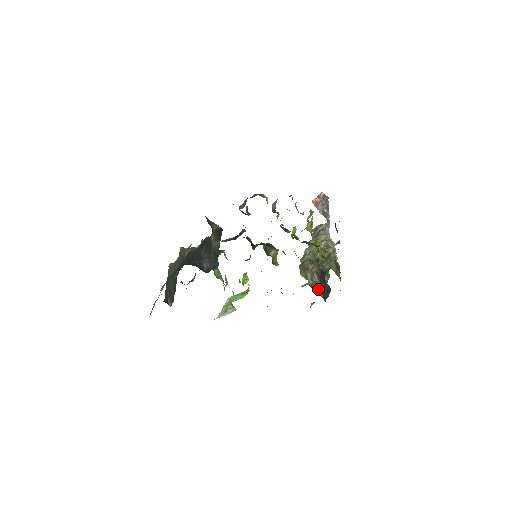
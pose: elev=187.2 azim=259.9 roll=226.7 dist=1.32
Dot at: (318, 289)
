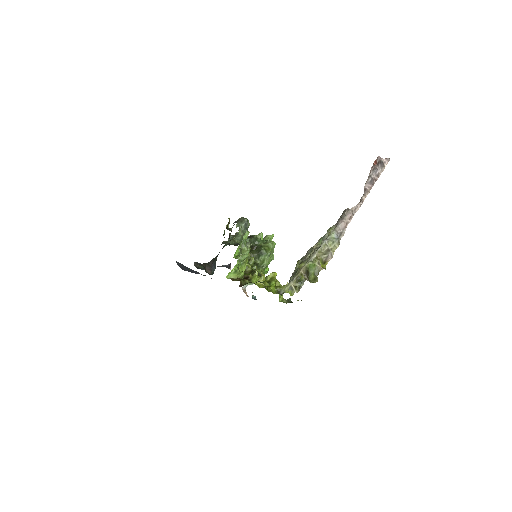
Dot at: occluded
